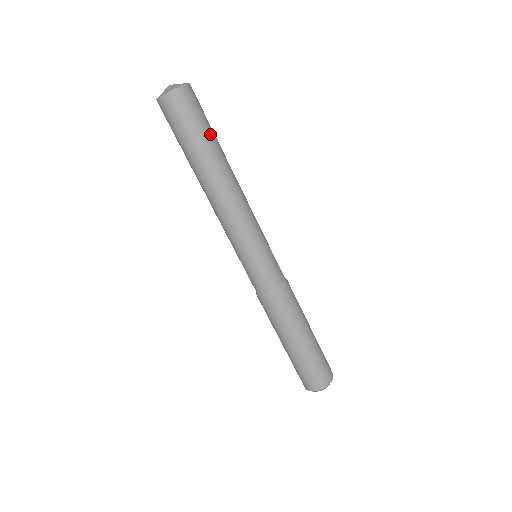
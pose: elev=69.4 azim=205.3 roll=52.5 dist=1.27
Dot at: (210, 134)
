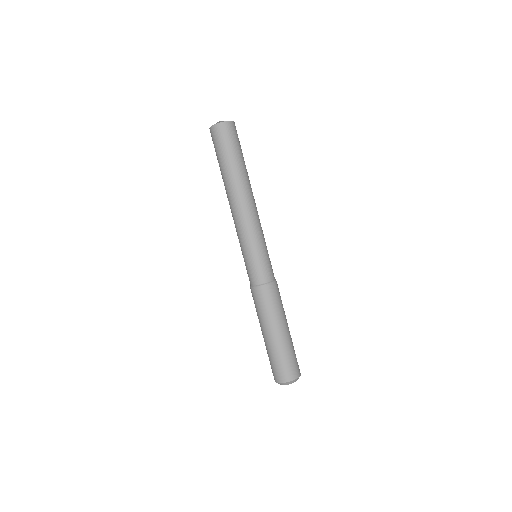
Dot at: (243, 157)
